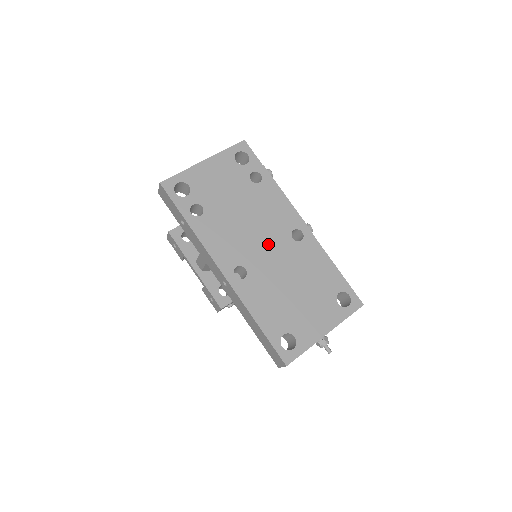
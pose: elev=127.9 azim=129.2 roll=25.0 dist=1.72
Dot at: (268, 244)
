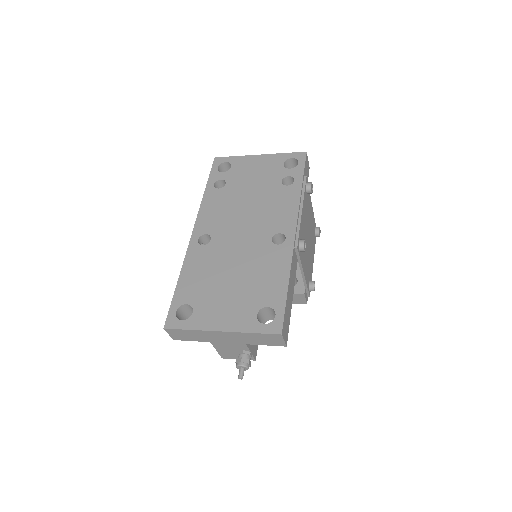
Dot at: (246, 232)
